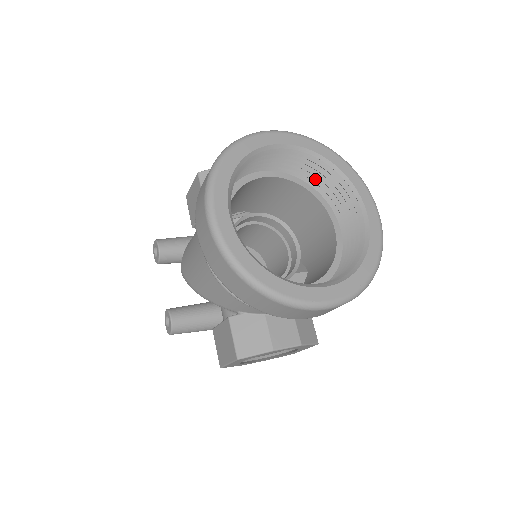
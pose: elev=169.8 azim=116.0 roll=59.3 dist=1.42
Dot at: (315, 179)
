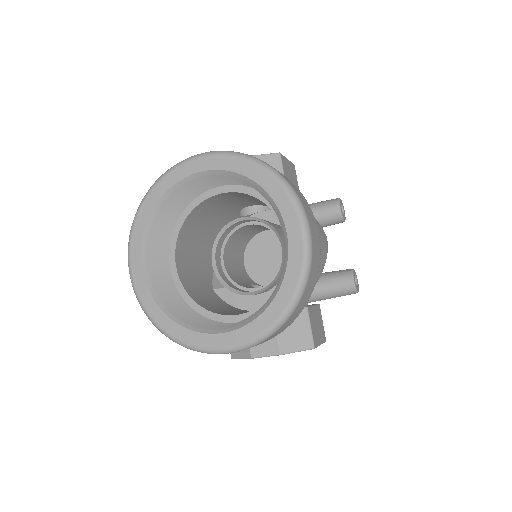
Dot at: occluded
